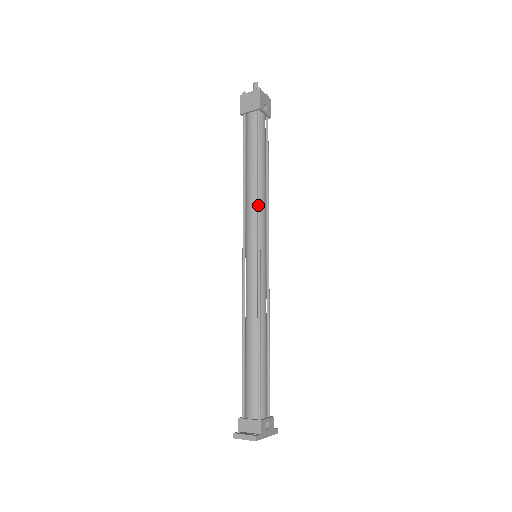
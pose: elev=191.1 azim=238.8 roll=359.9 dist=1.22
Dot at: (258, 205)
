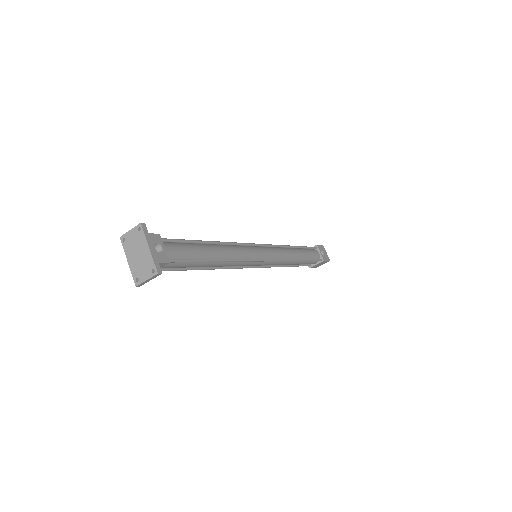
Dot at: (280, 245)
